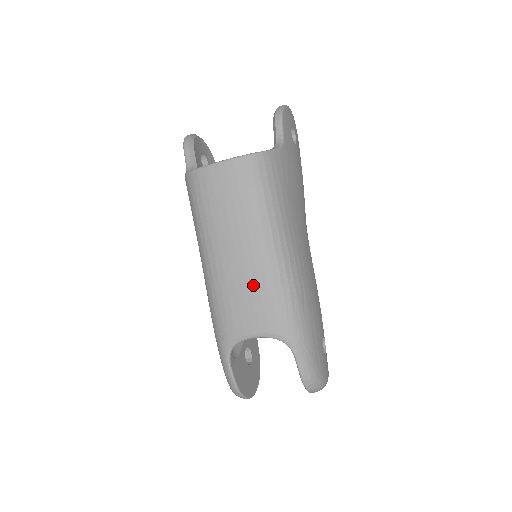
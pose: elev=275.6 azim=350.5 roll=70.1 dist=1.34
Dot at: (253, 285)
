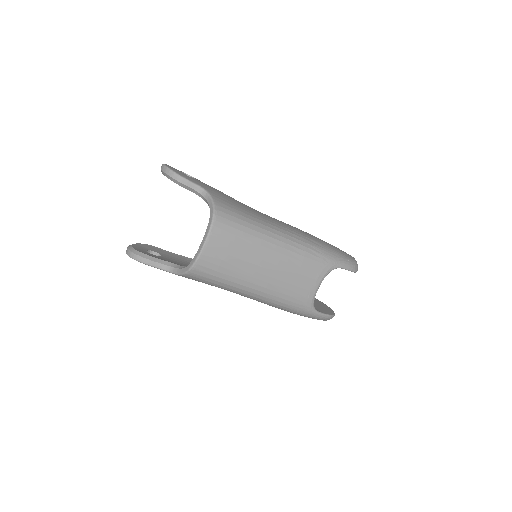
Dot at: (293, 269)
